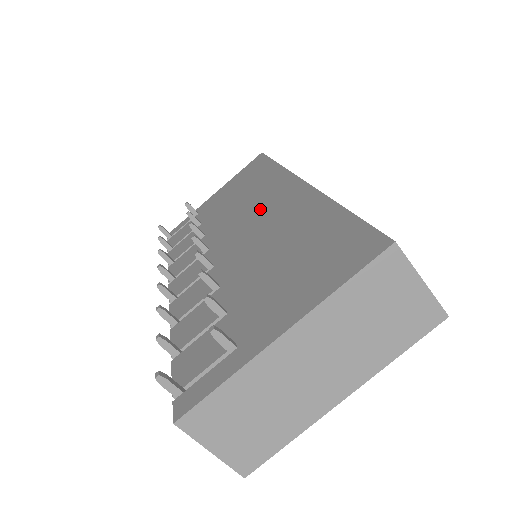
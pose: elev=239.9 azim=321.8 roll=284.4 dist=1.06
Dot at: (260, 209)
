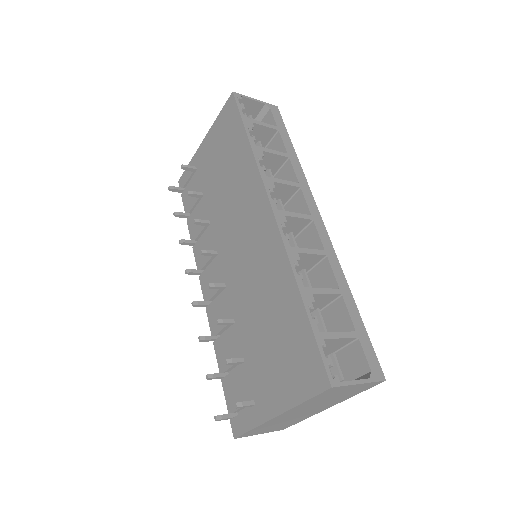
Dot at: (246, 229)
